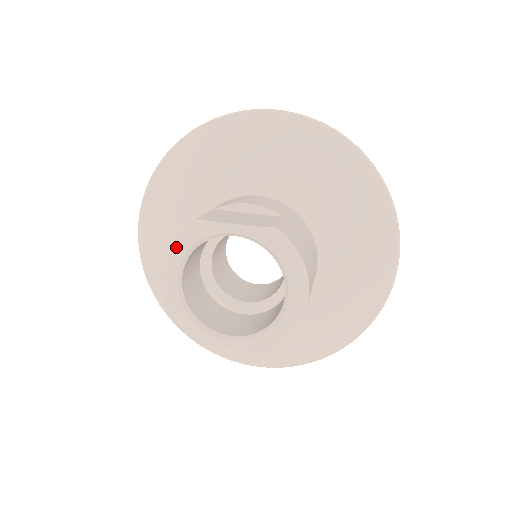
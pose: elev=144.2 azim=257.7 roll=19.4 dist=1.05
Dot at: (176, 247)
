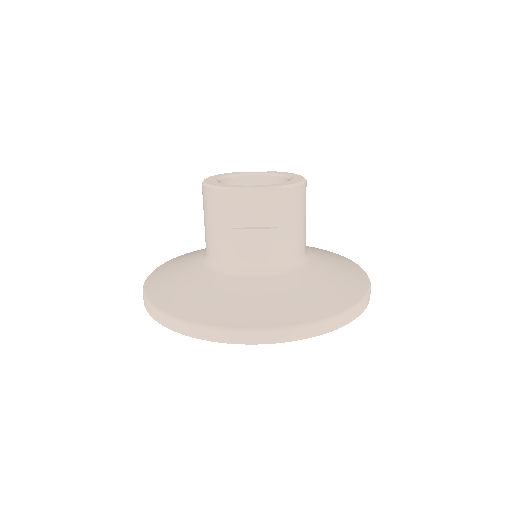
Dot at: (217, 175)
